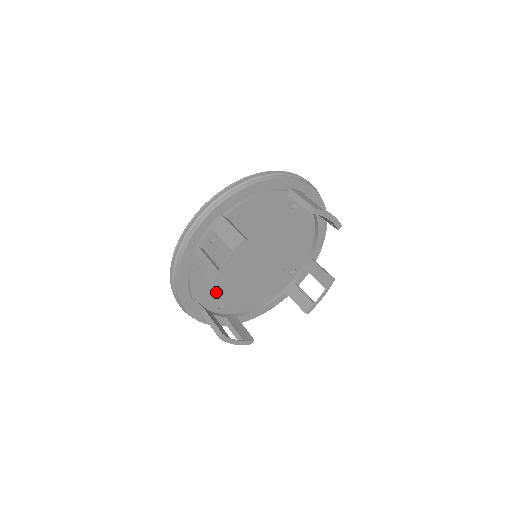
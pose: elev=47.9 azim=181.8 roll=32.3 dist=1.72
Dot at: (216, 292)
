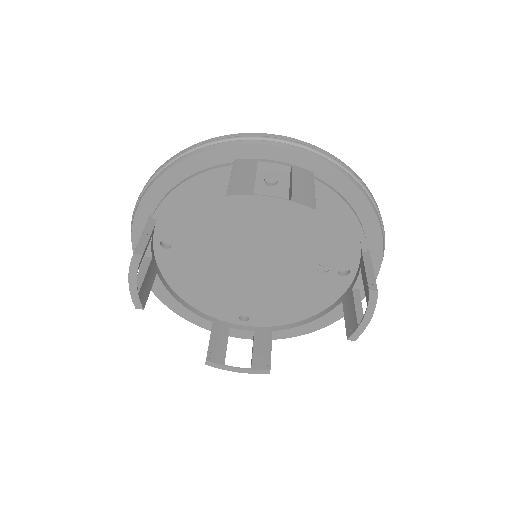
Dot at: (222, 302)
